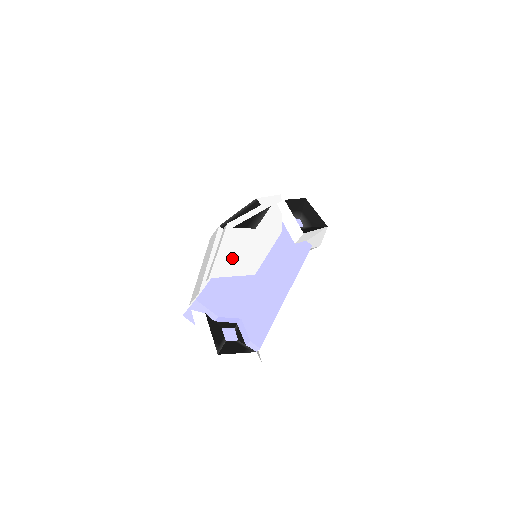
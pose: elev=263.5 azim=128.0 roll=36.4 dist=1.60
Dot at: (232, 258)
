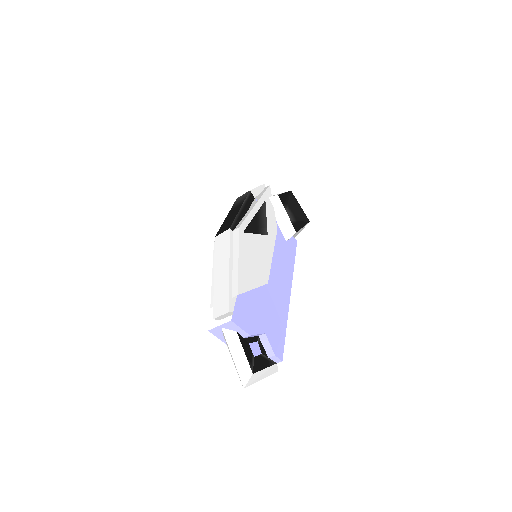
Dot at: (249, 268)
